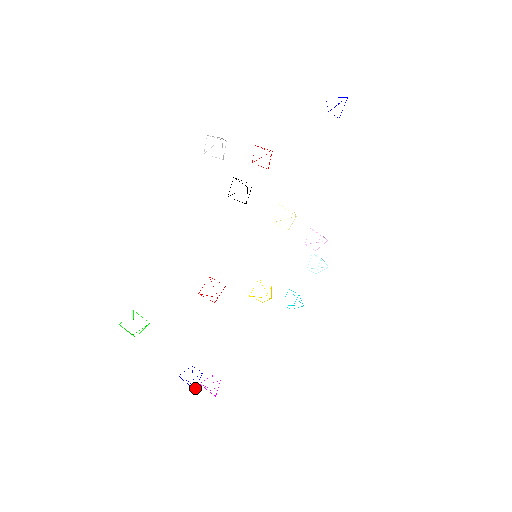
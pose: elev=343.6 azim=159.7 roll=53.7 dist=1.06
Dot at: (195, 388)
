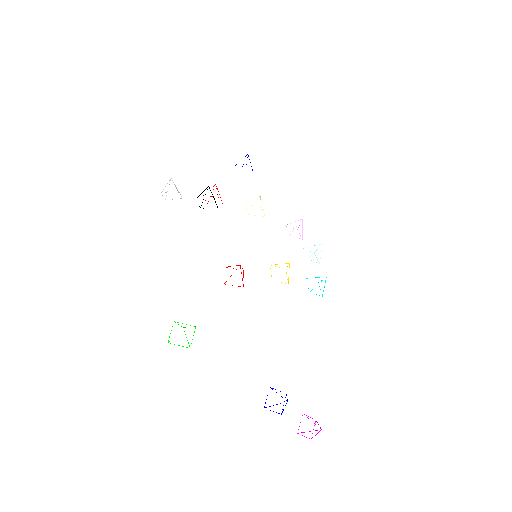
Dot at: (287, 401)
